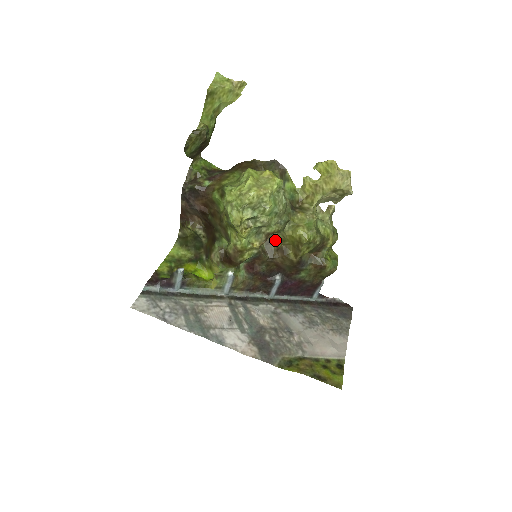
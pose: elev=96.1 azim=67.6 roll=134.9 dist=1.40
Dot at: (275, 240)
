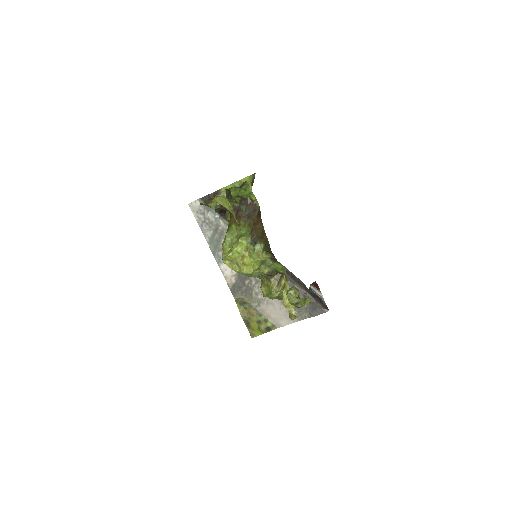
Dot at: occluded
